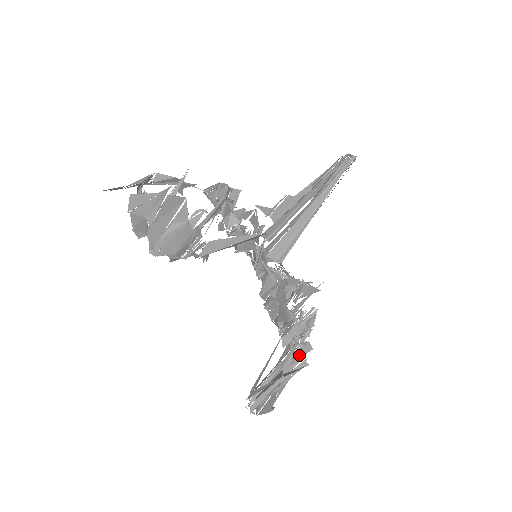
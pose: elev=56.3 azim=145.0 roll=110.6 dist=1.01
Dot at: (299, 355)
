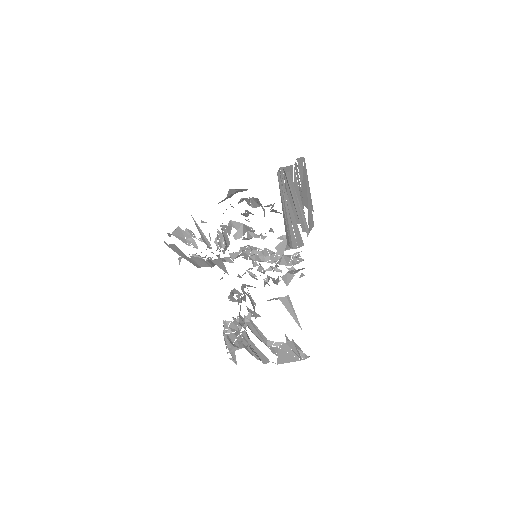
Dot at: occluded
